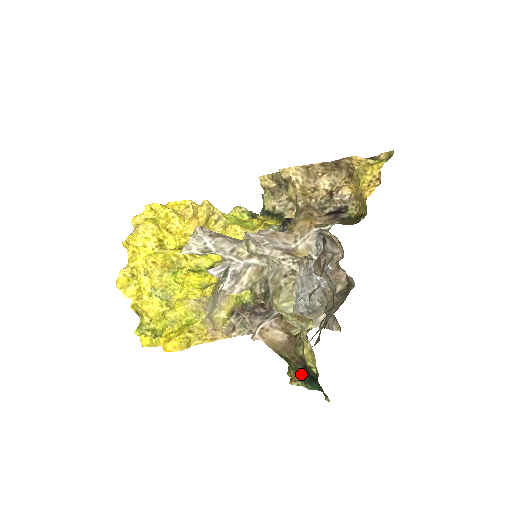
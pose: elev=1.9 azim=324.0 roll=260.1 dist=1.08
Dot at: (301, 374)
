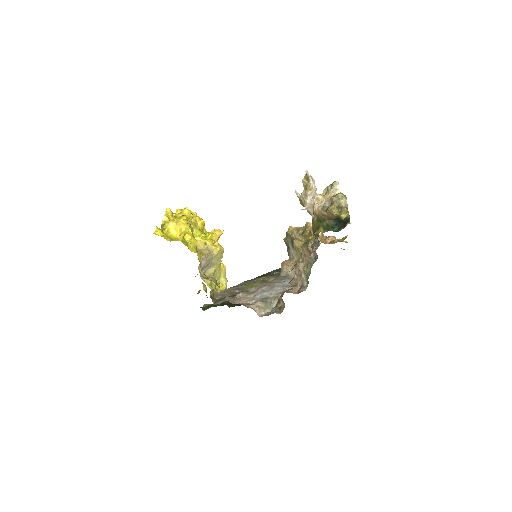
Dot at: (329, 226)
